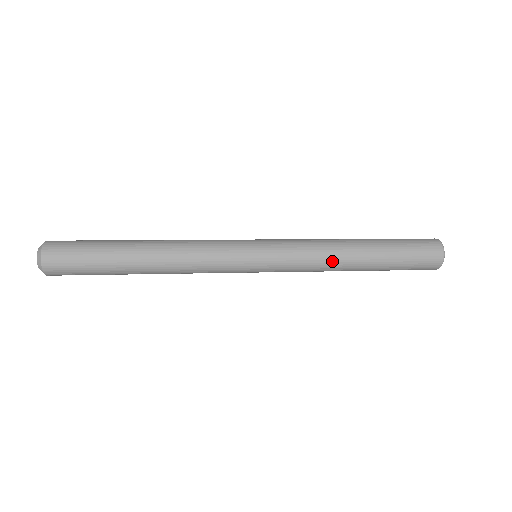
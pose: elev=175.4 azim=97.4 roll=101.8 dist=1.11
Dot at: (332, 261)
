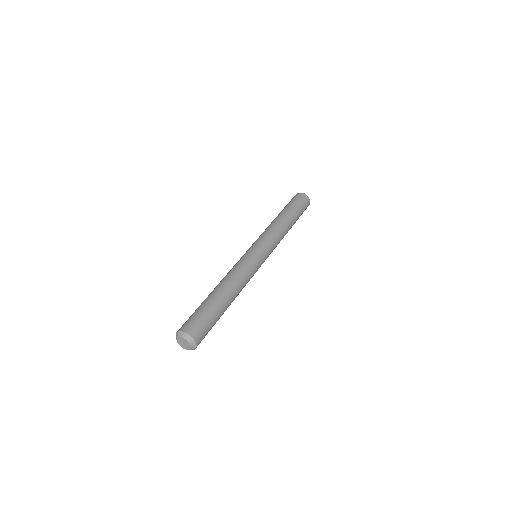
Dot at: occluded
